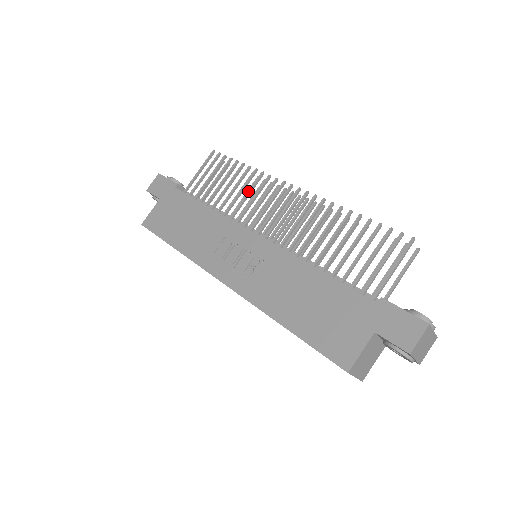
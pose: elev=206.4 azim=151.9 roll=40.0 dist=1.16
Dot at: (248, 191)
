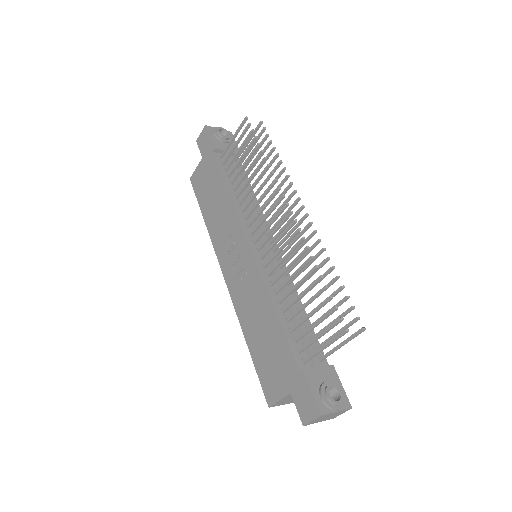
Dot at: (258, 188)
